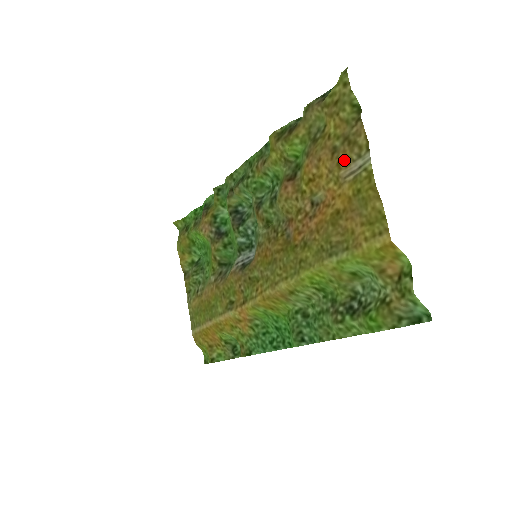
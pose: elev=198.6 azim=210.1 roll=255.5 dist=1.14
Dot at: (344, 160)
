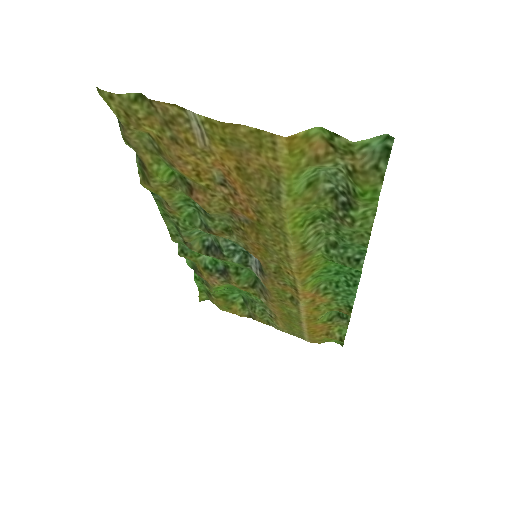
Dot at: (187, 137)
